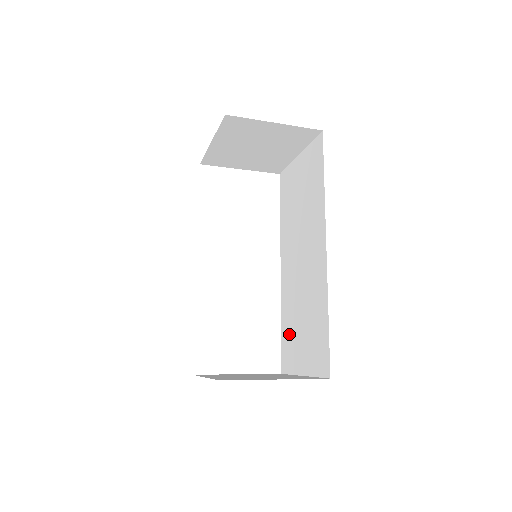
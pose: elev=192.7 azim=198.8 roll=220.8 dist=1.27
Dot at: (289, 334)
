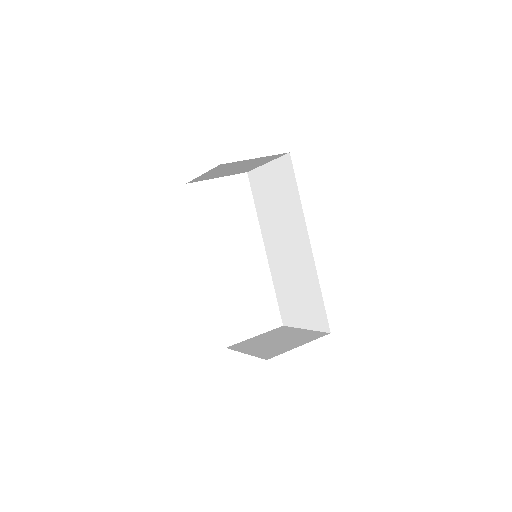
Dot at: (285, 299)
